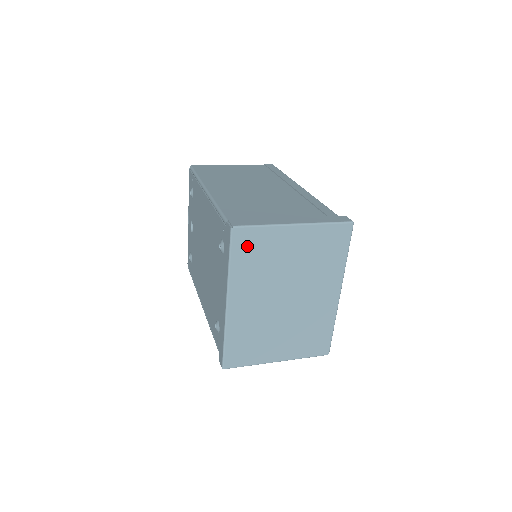
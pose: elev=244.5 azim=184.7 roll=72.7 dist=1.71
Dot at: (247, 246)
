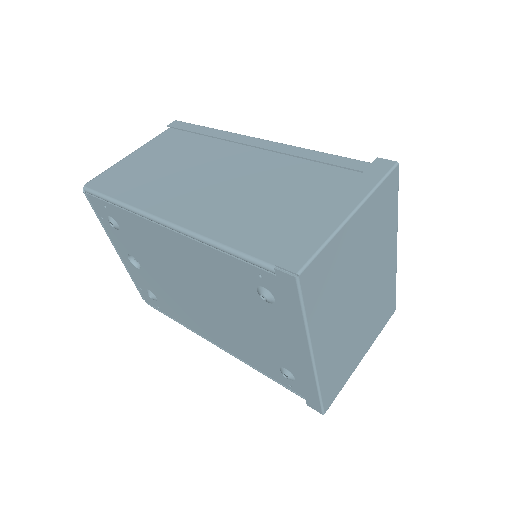
Dot at: (317, 282)
